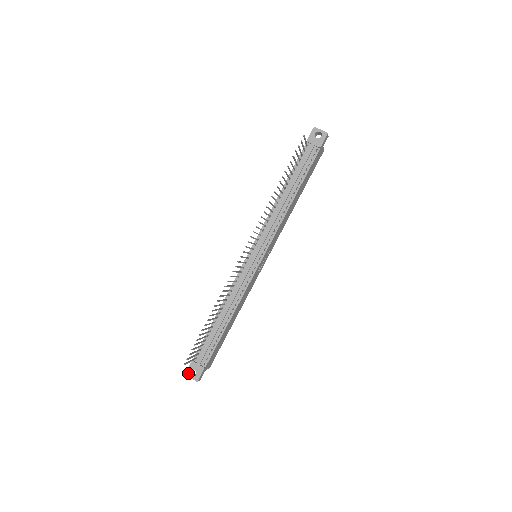
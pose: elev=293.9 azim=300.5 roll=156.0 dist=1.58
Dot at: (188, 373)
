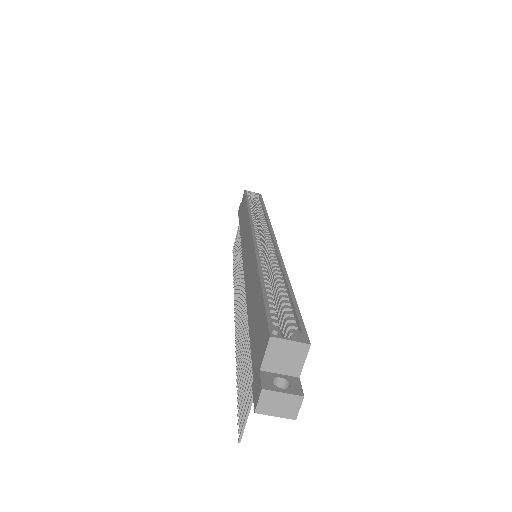
Dot at: occluded
